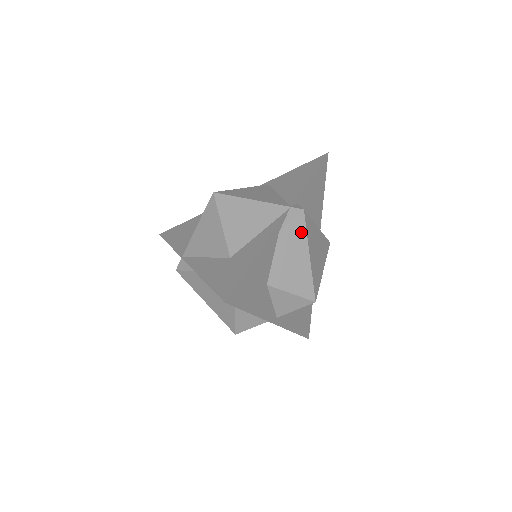
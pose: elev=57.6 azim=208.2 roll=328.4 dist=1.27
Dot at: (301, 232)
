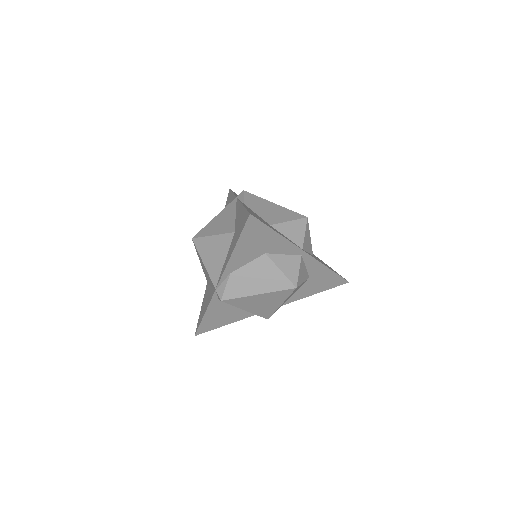
Dot at: (255, 198)
